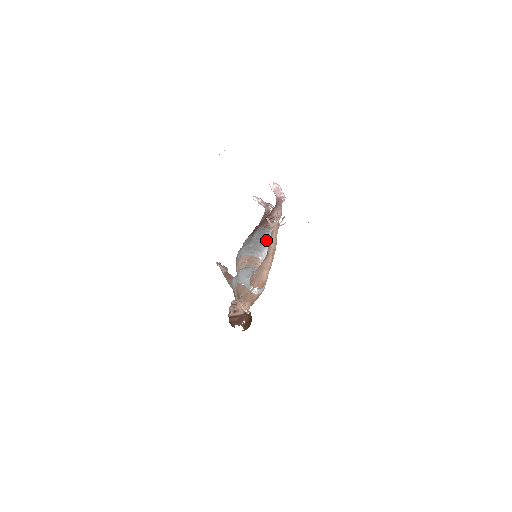
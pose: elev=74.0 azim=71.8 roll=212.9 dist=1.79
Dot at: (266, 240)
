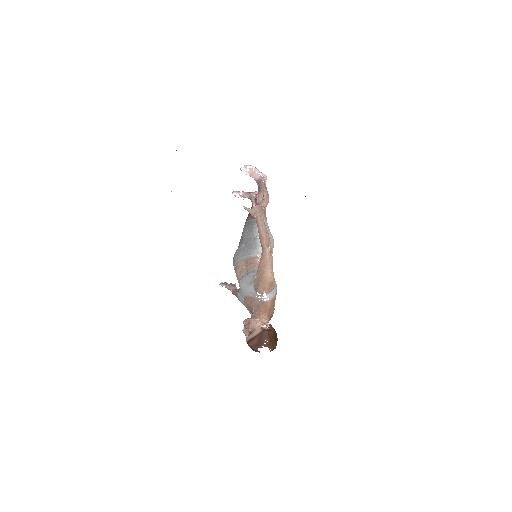
Dot at: (257, 232)
